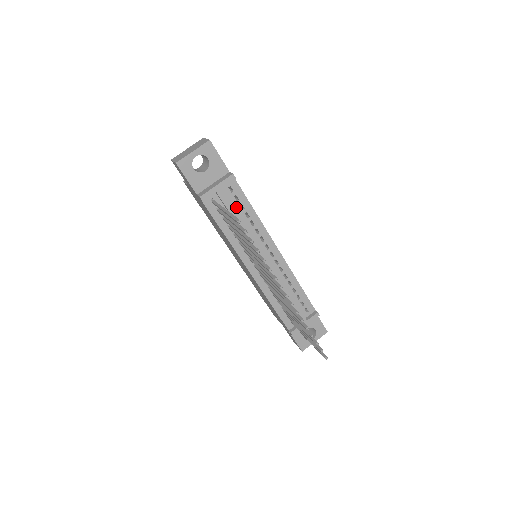
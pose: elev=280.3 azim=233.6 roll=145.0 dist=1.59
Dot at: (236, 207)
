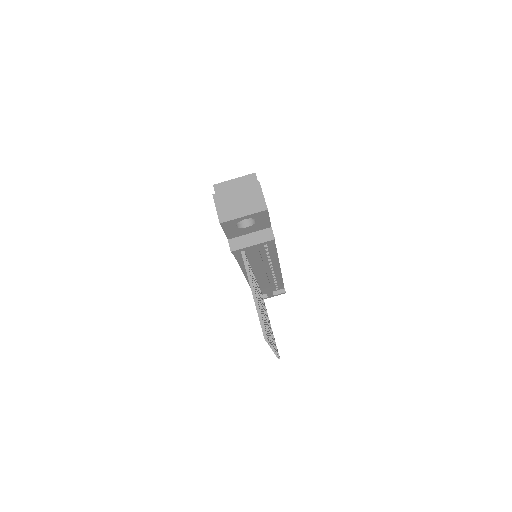
Dot at: (261, 250)
